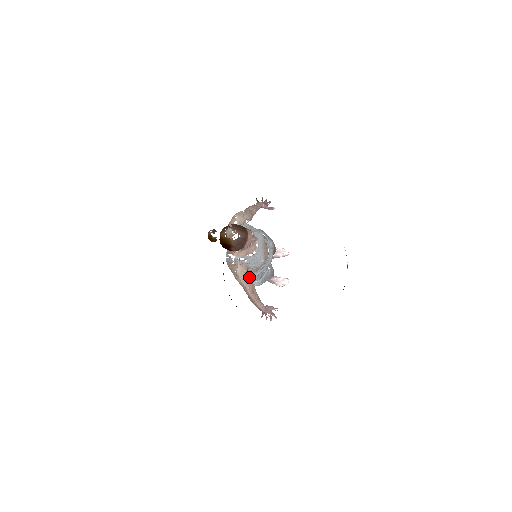
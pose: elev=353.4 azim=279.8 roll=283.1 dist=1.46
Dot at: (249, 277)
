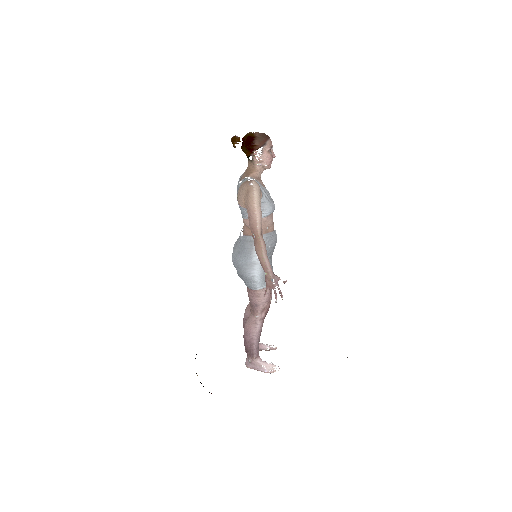
Dot at: (260, 209)
